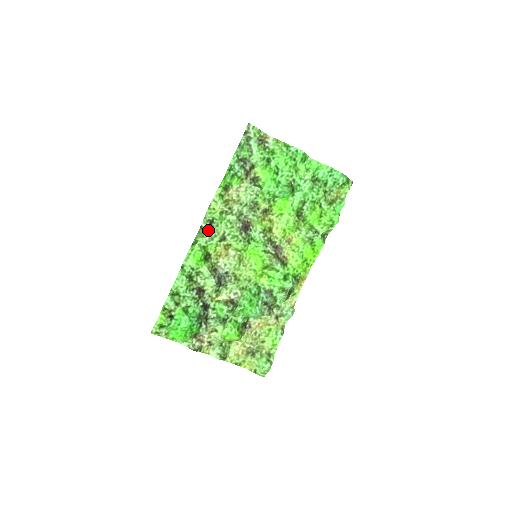
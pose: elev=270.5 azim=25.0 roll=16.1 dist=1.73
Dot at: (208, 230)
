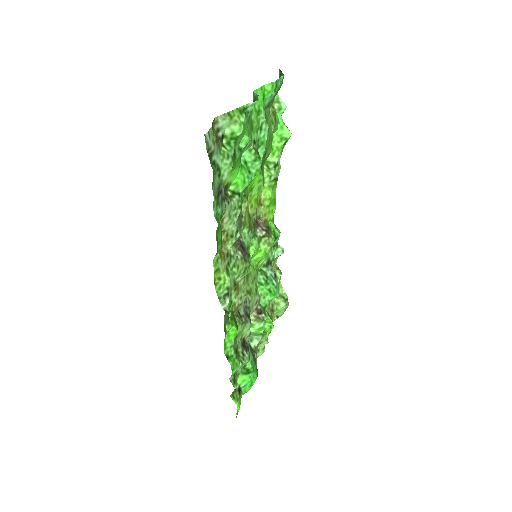
Dot at: occluded
